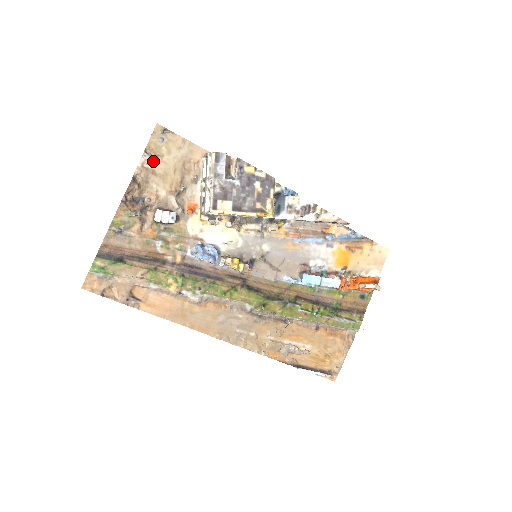
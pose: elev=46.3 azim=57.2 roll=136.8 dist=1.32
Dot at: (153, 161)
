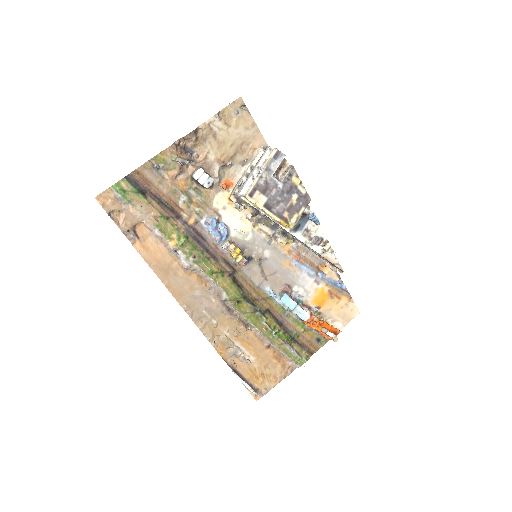
Dot at: (220, 125)
